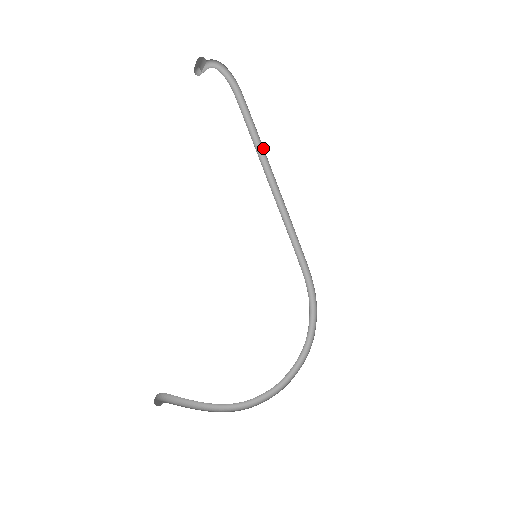
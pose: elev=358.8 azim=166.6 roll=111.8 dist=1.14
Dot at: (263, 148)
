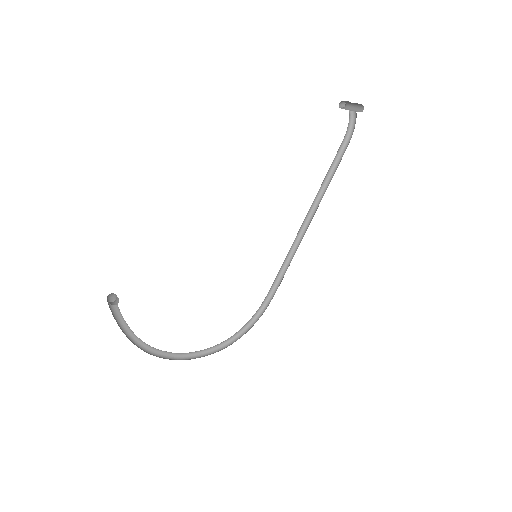
Dot at: (325, 191)
